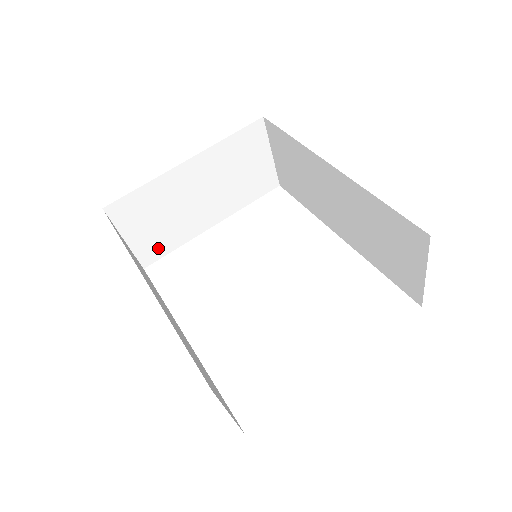
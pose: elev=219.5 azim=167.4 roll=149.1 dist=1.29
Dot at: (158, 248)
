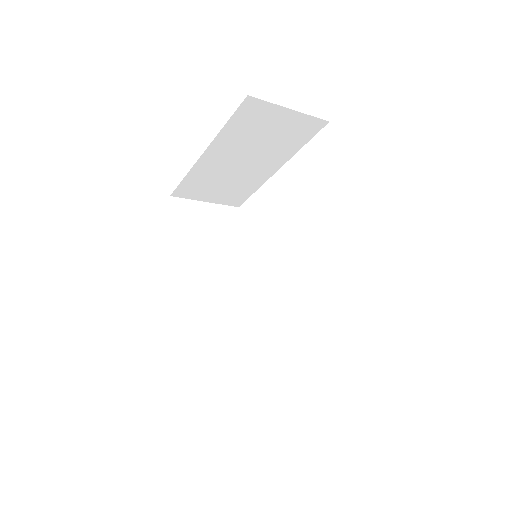
Dot at: (238, 196)
